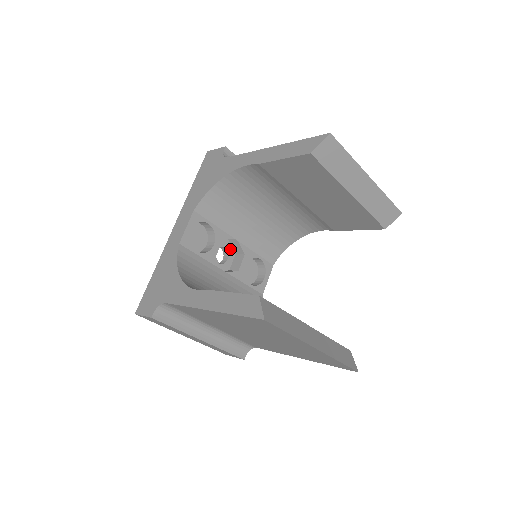
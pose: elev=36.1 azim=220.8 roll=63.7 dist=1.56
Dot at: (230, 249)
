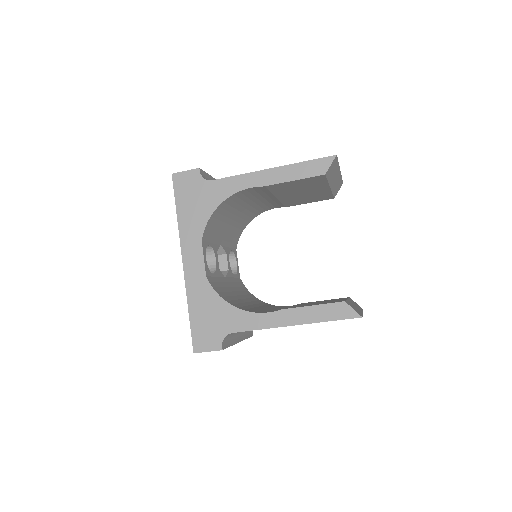
Dot at: occluded
